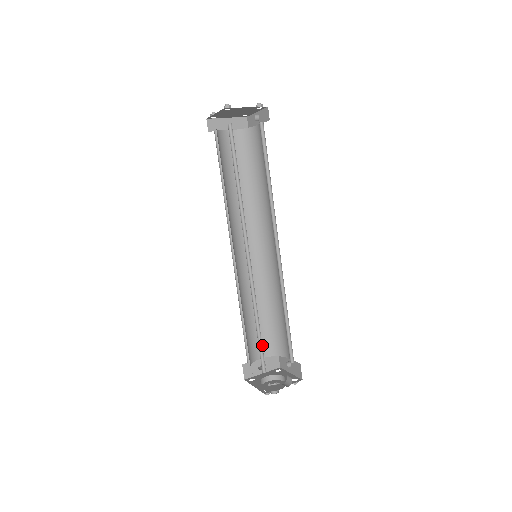
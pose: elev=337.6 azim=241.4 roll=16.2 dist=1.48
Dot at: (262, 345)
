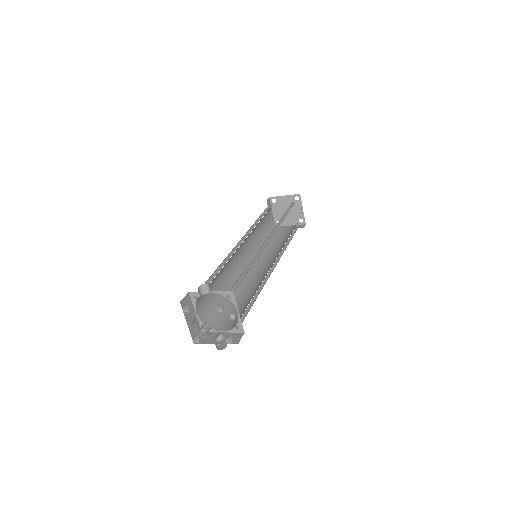
Dot at: (231, 322)
